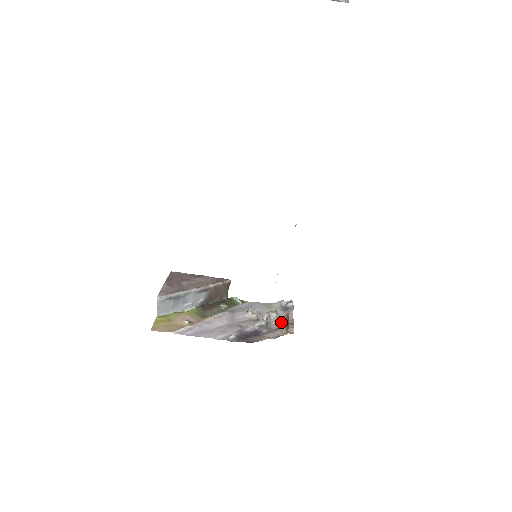
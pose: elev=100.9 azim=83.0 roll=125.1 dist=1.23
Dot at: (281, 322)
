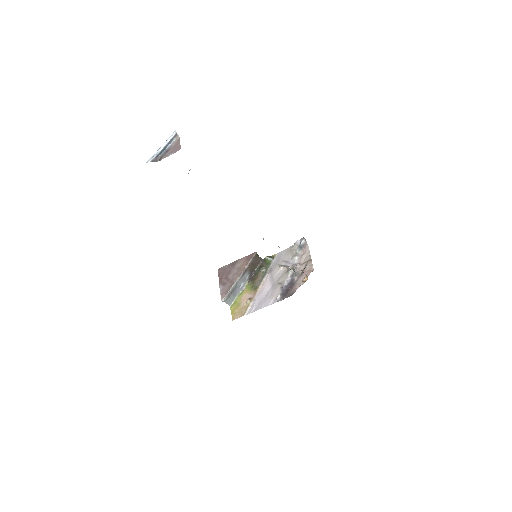
Dot at: (303, 262)
